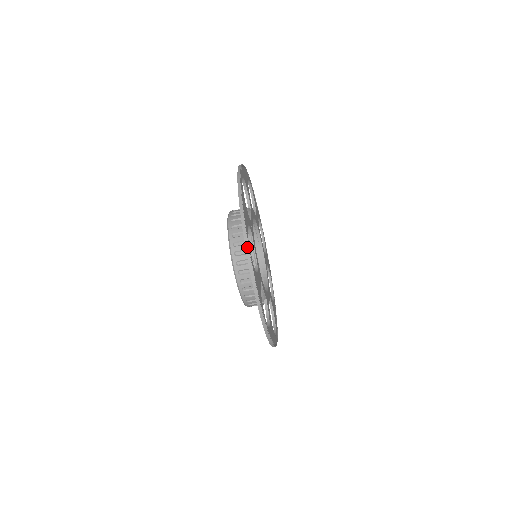
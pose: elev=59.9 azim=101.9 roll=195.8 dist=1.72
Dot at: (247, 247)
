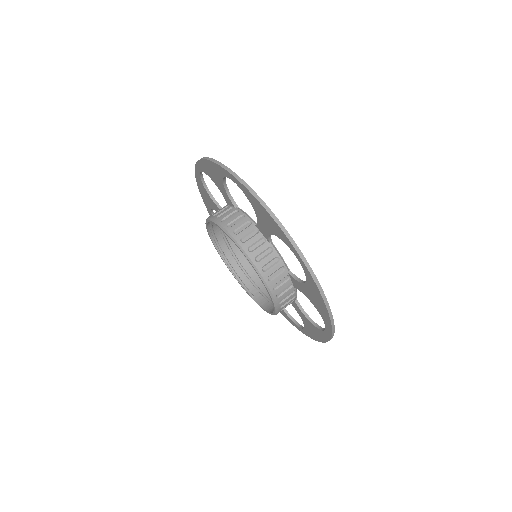
Dot at: occluded
